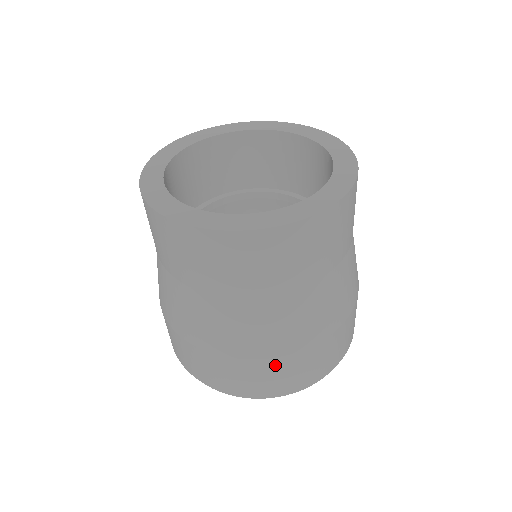
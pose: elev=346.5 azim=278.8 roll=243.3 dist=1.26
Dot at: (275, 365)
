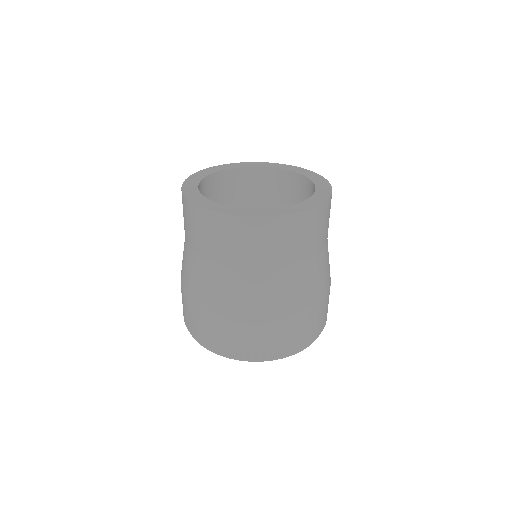
Dot at: (264, 328)
